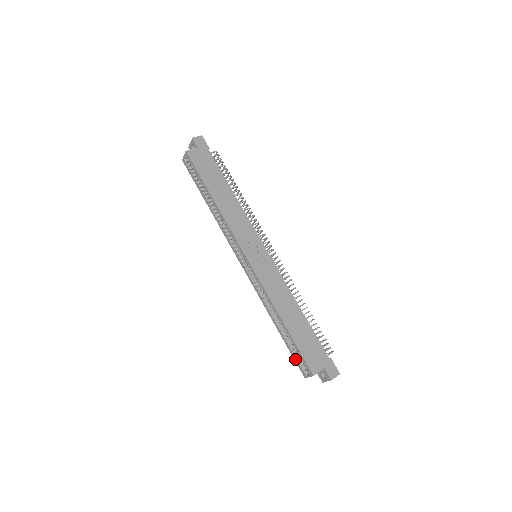
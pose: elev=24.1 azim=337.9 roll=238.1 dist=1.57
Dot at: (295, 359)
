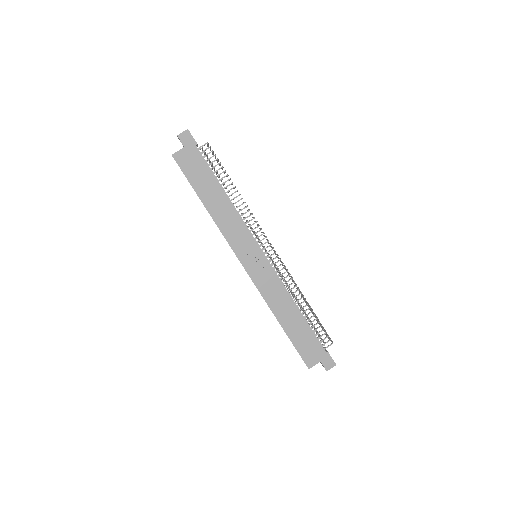
Dot at: occluded
